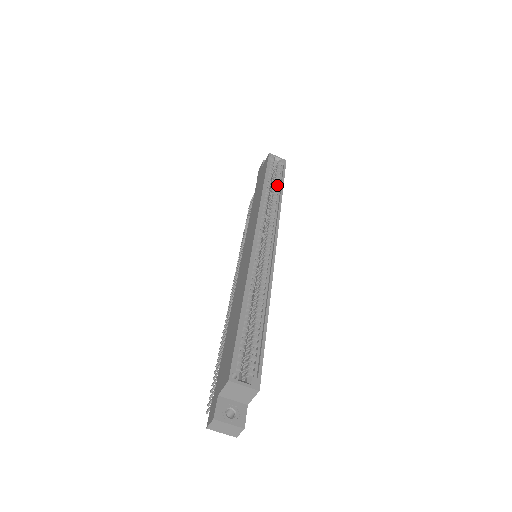
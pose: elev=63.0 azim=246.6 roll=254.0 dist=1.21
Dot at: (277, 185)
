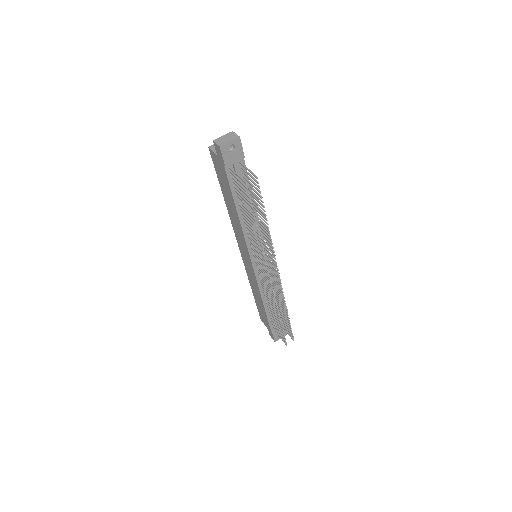
Dot at: occluded
